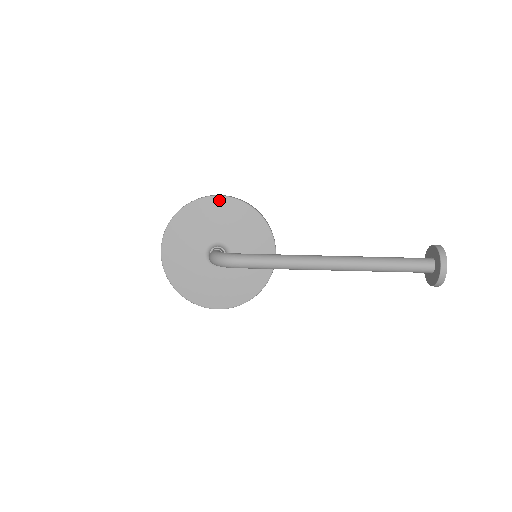
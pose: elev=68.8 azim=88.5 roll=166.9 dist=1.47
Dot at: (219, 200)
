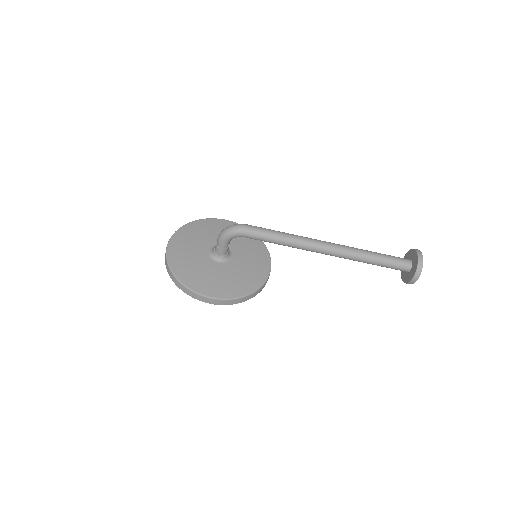
Dot at: (226, 222)
